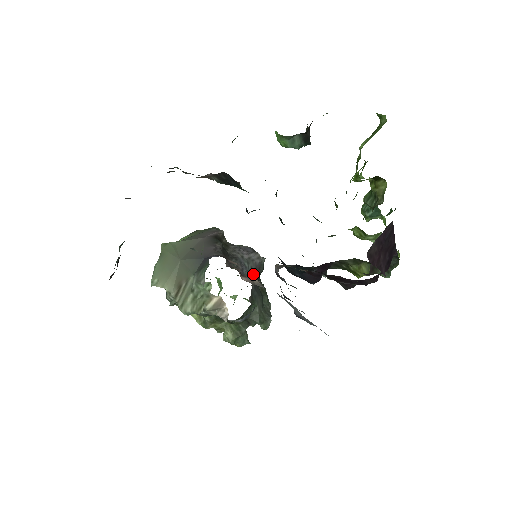
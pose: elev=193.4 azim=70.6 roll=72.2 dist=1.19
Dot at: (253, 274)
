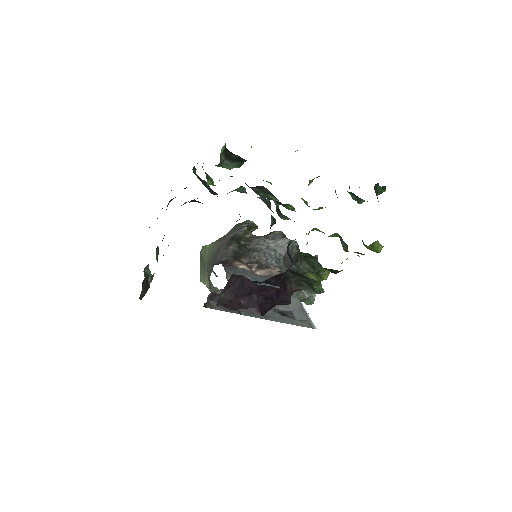
Dot at: (282, 260)
